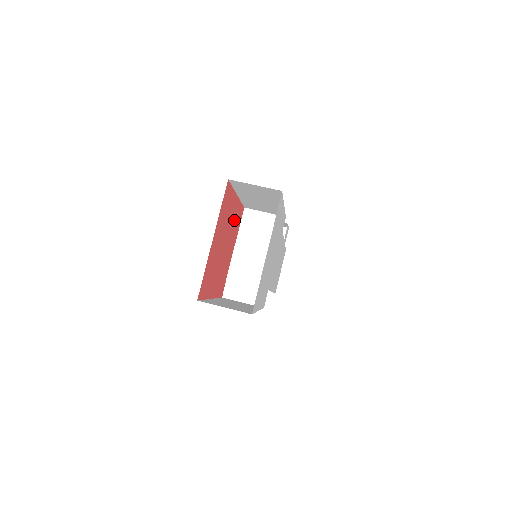
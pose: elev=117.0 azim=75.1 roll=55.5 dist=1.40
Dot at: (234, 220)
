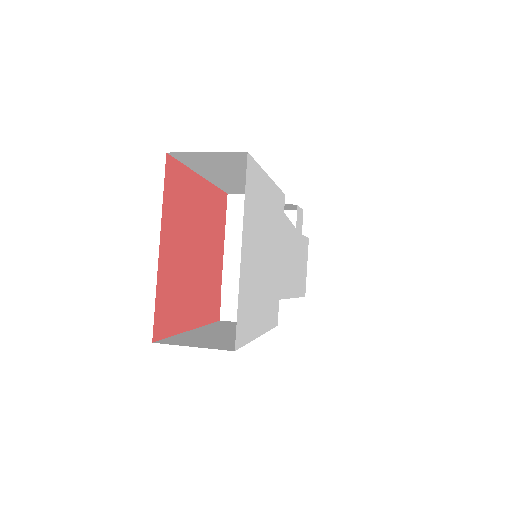
Dot at: (209, 213)
